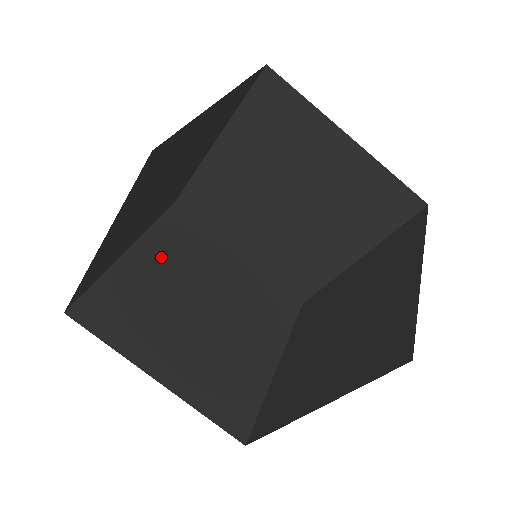
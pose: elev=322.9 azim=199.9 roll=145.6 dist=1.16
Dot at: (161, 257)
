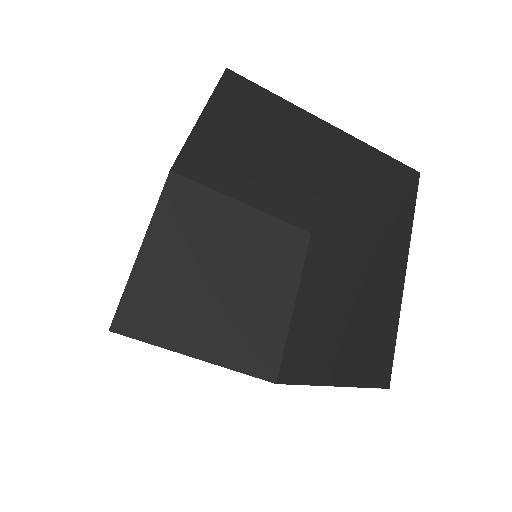
Dot at: occluded
